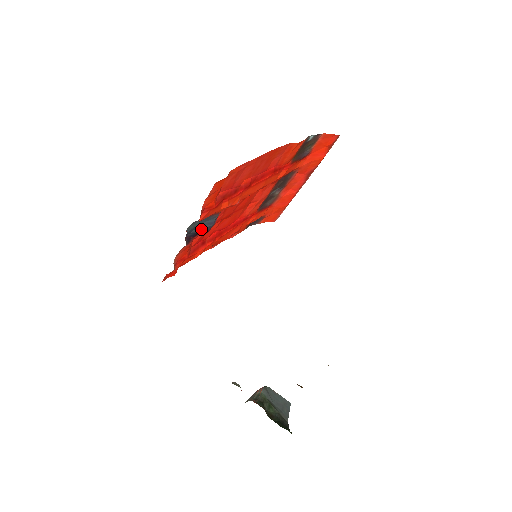
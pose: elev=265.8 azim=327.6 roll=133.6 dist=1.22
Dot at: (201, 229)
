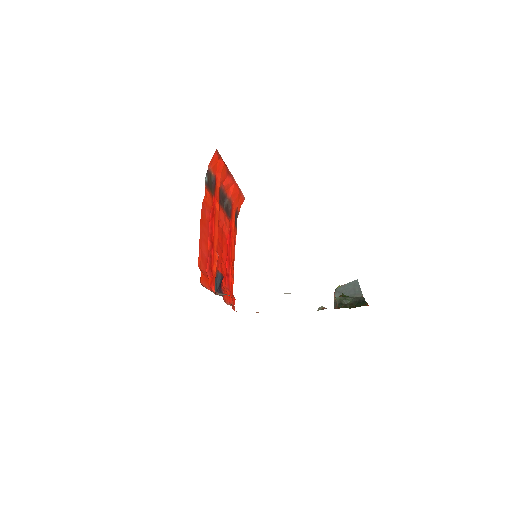
Dot at: (219, 283)
